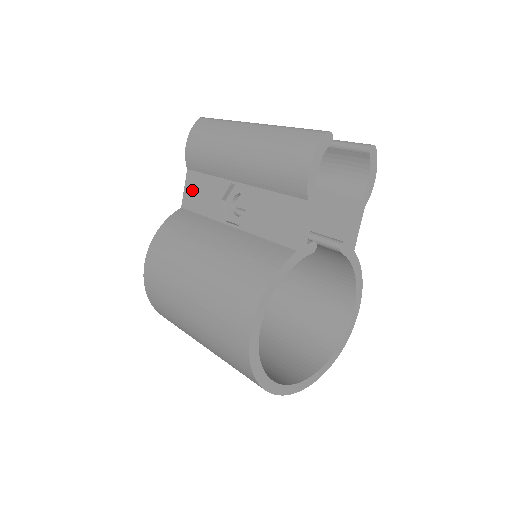
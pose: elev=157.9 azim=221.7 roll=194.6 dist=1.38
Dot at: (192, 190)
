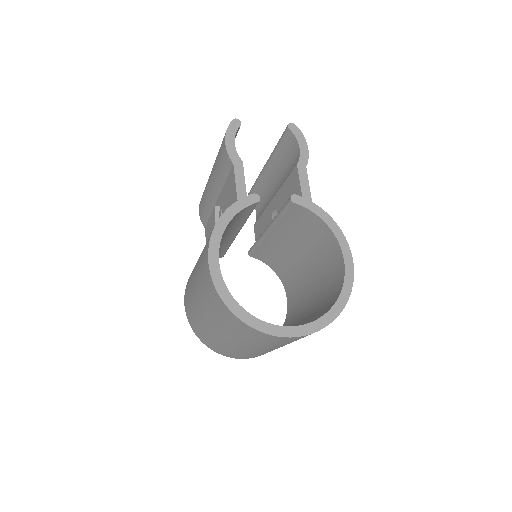
Dot at: (208, 237)
